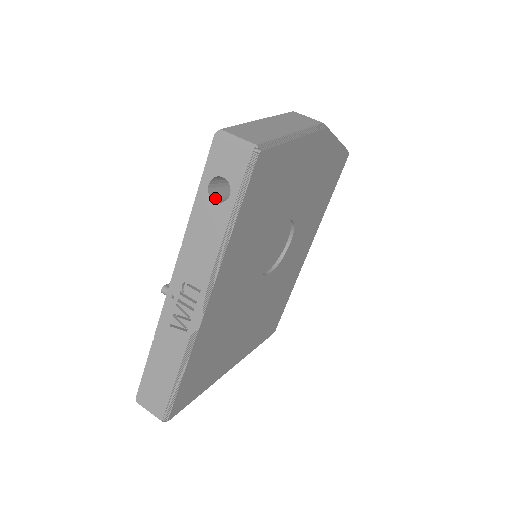
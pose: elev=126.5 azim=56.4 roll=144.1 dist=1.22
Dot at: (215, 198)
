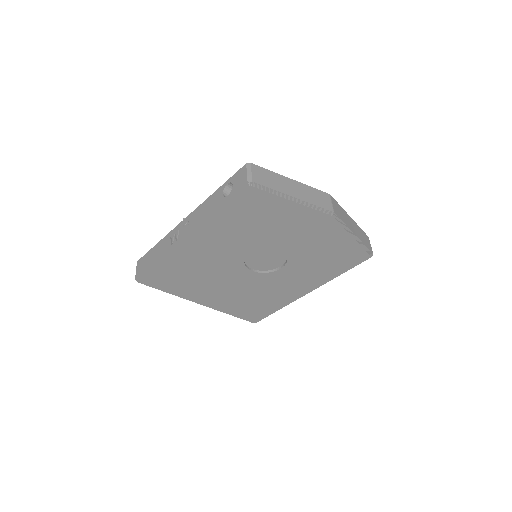
Dot at: (226, 193)
